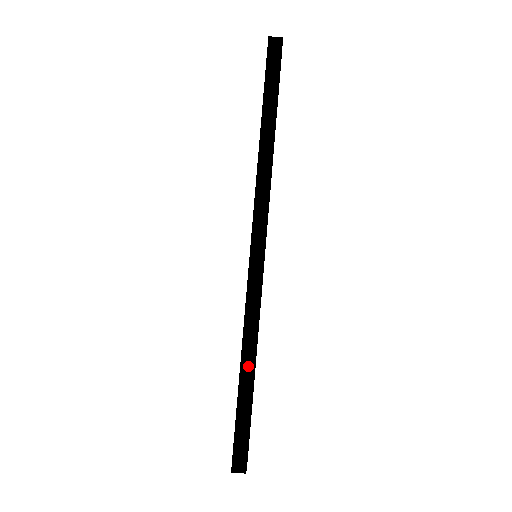
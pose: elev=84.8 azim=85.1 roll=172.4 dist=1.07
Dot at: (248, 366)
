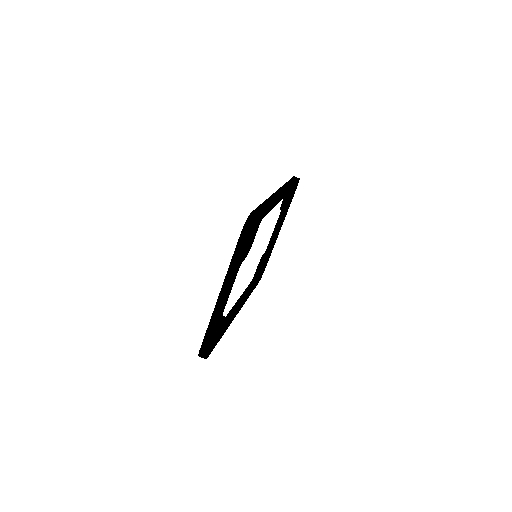
Dot at: (267, 203)
